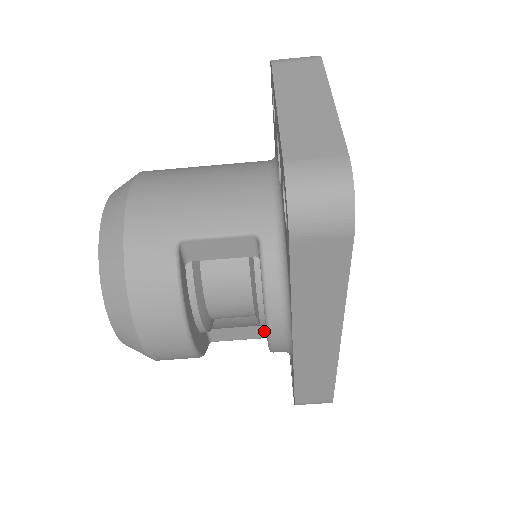
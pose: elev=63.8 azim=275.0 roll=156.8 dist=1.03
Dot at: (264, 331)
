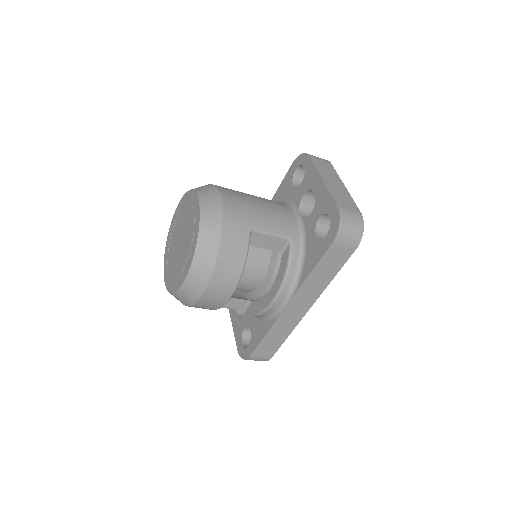
Dot at: (245, 305)
